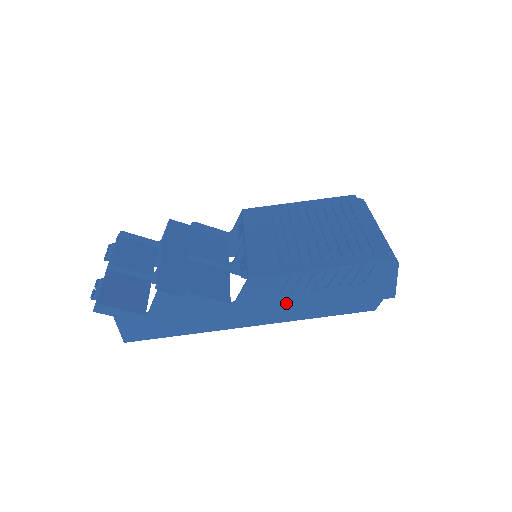
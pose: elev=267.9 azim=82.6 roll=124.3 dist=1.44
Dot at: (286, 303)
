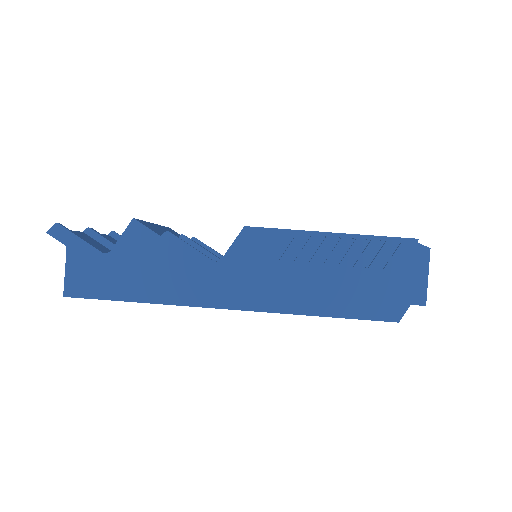
Dot at: (284, 278)
